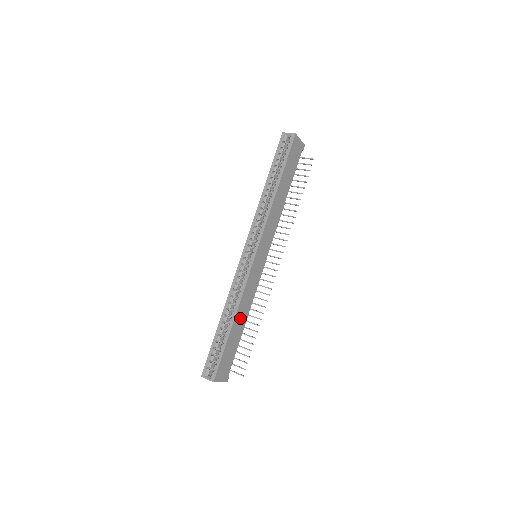
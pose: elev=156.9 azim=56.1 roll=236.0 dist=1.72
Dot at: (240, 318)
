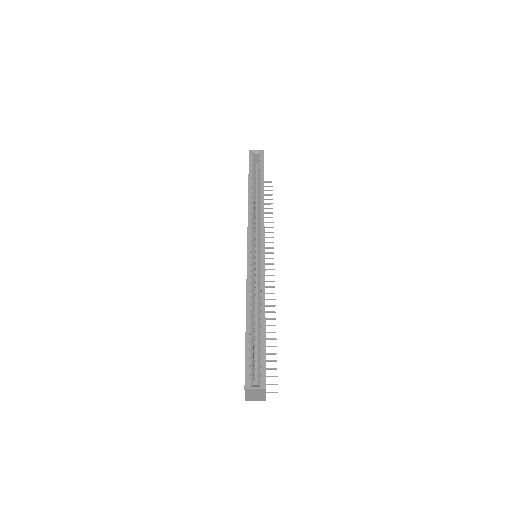
Dot at: occluded
